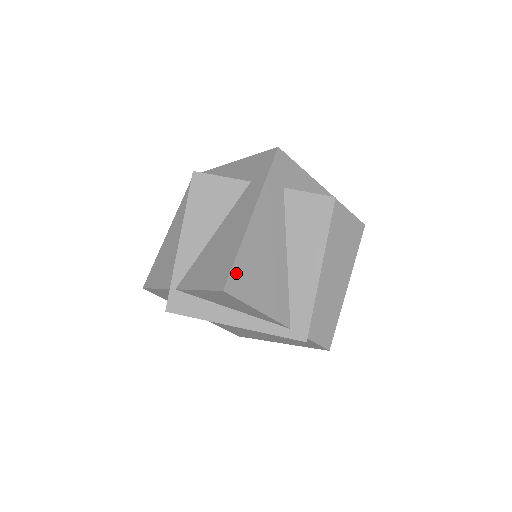
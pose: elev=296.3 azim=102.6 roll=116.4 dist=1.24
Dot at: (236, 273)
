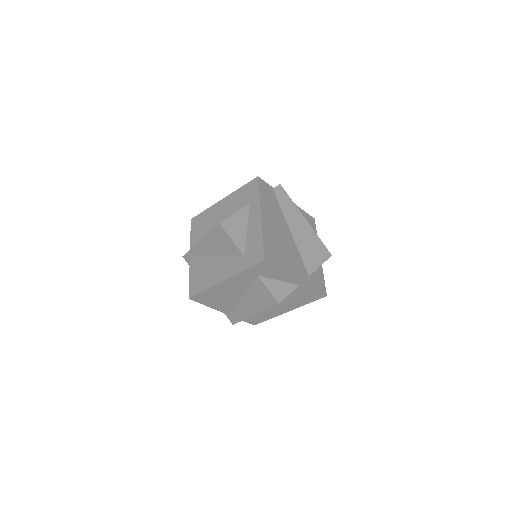
Dot at: (201, 295)
